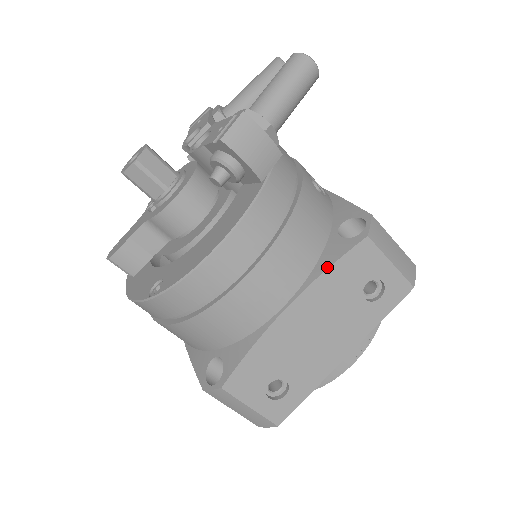
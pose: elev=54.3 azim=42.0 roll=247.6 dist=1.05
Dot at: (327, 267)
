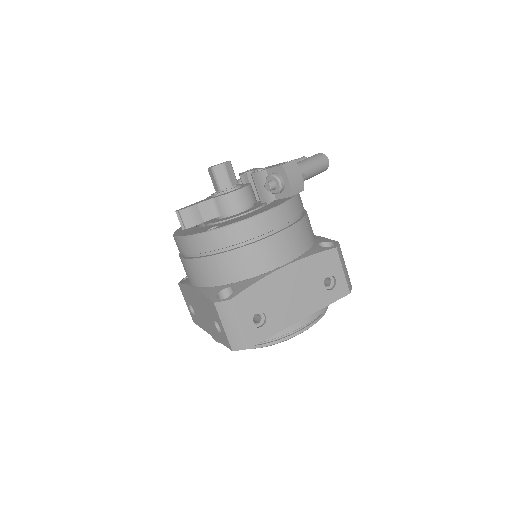
Dot at: (312, 254)
